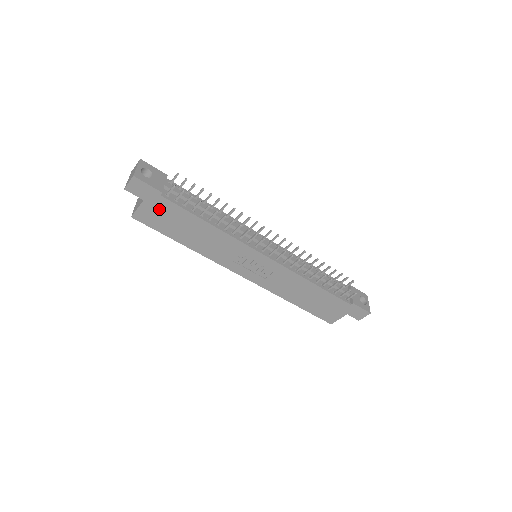
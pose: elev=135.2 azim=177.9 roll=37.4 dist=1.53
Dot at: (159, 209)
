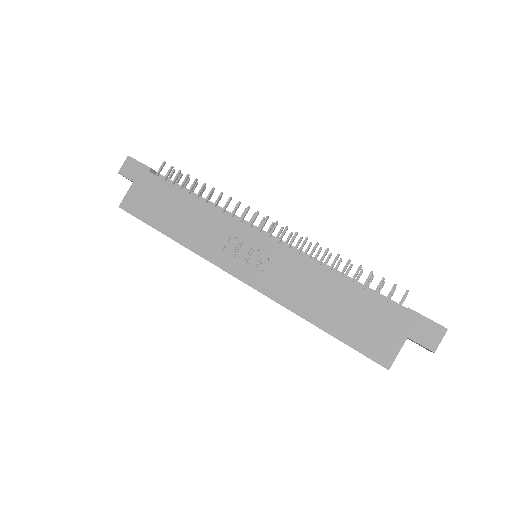
Dot at: (146, 190)
